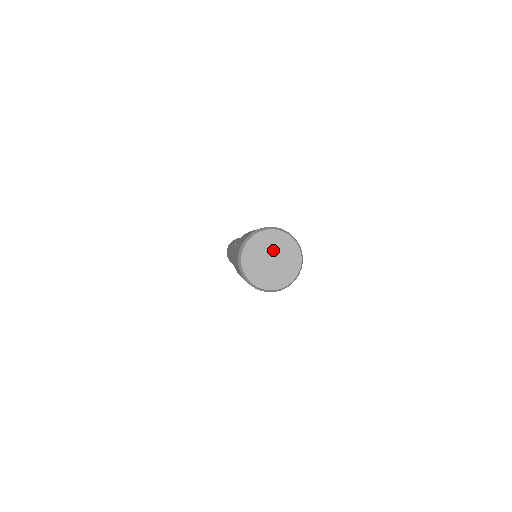
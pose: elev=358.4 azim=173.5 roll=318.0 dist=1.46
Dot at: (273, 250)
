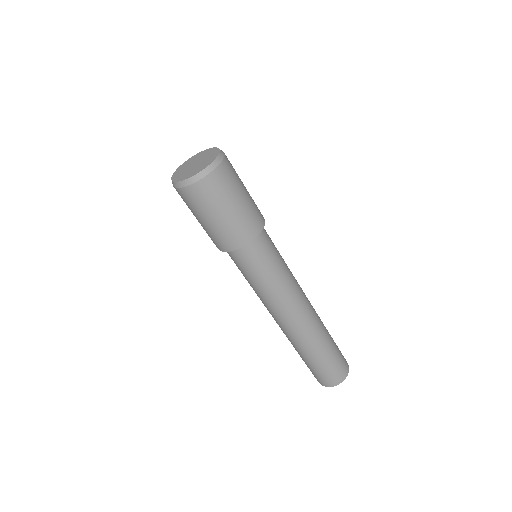
Dot at: (199, 159)
